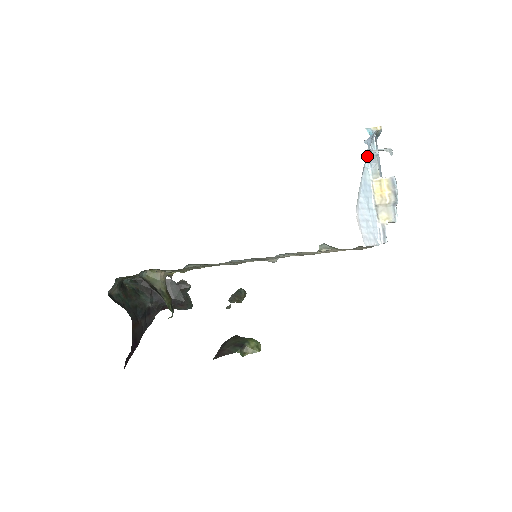
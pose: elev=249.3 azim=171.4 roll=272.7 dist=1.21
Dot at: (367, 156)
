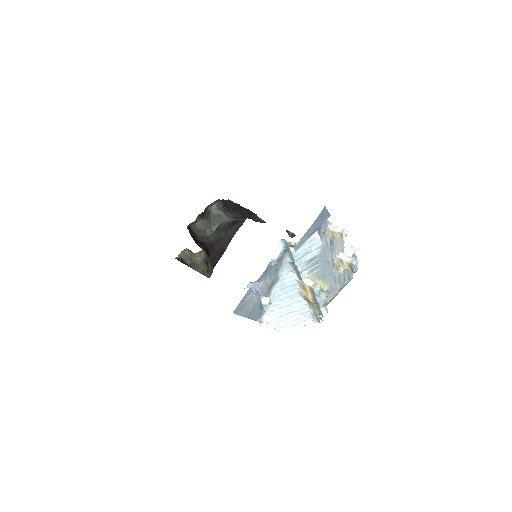
Dot at: (285, 265)
